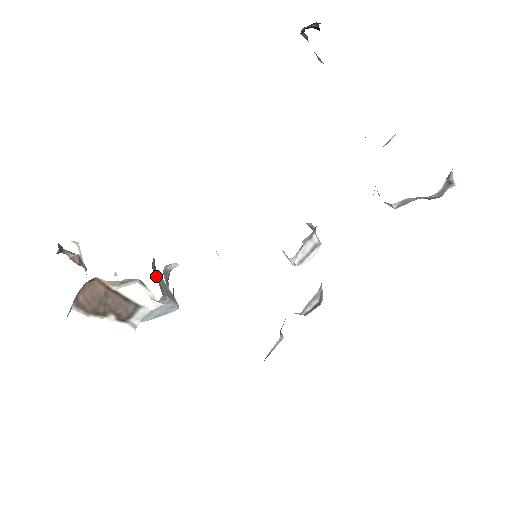
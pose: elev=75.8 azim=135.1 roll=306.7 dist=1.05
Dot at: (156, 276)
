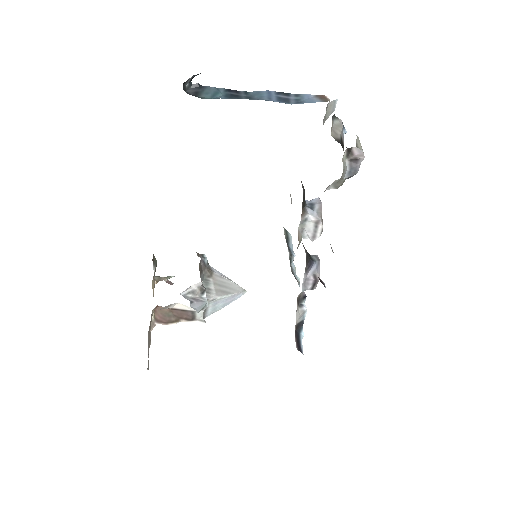
Dot at: (206, 284)
